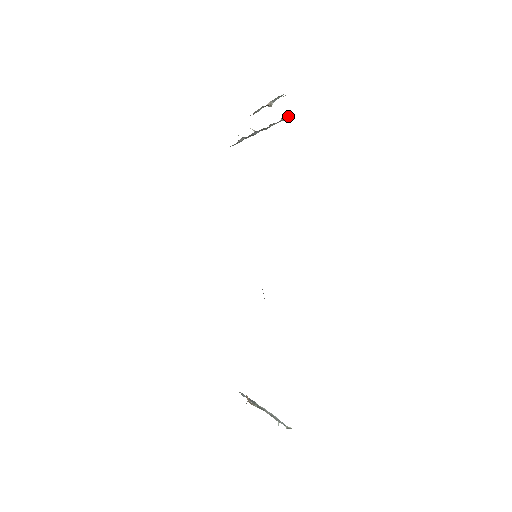
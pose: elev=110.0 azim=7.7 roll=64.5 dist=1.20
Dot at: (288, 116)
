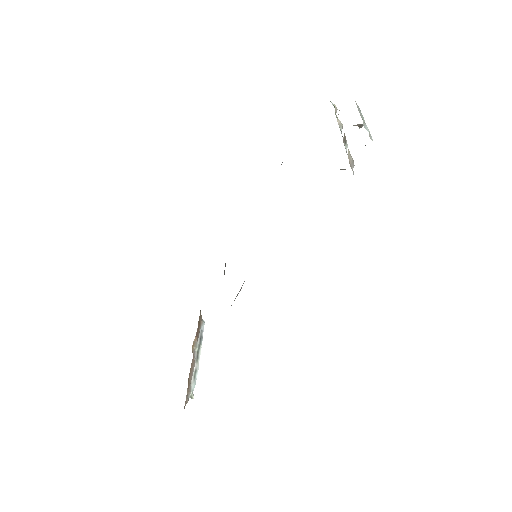
Dot at: occluded
